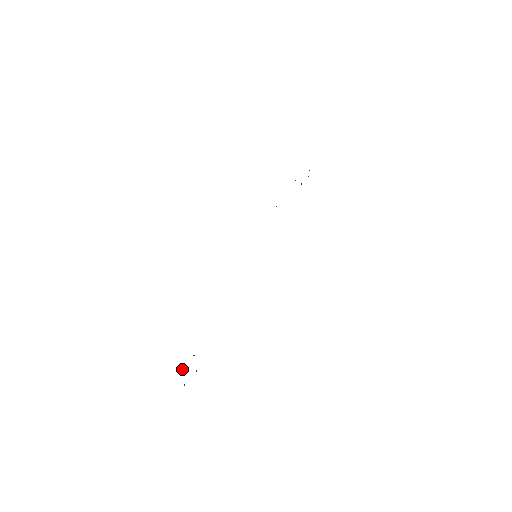
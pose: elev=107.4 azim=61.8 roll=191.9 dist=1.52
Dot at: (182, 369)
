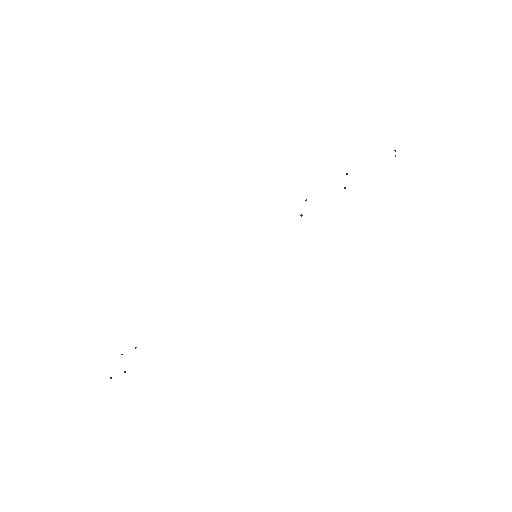
Dot at: (121, 354)
